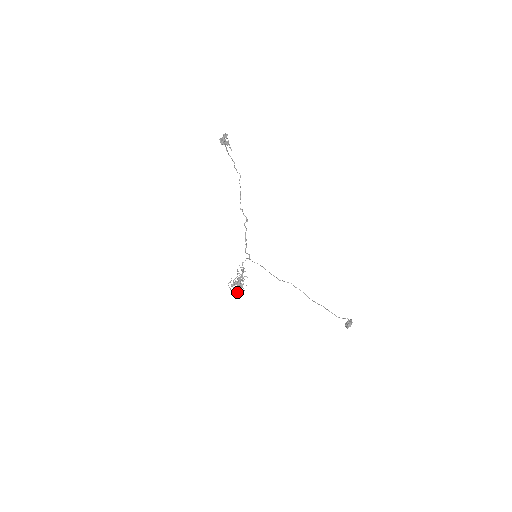
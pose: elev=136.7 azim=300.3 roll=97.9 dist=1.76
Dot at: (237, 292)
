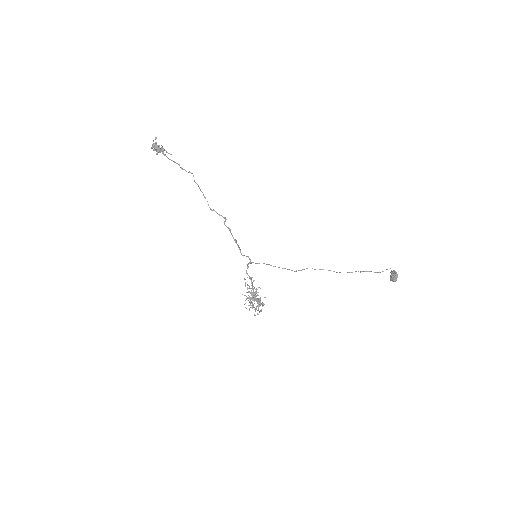
Dot at: (258, 310)
